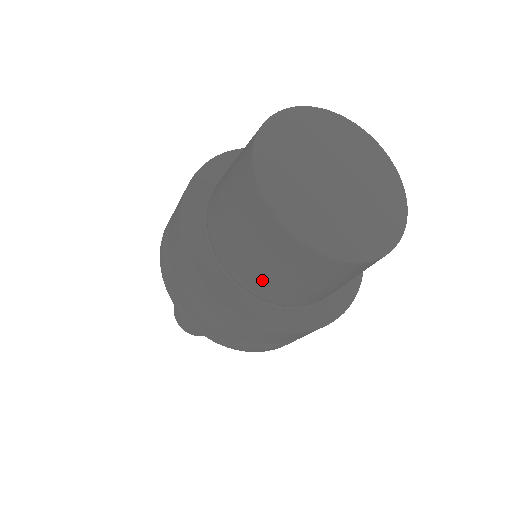
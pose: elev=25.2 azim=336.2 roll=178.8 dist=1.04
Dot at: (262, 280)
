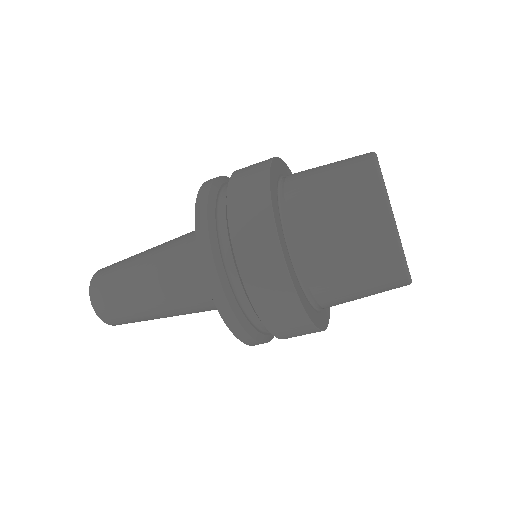
Dot at: (321, 244)
